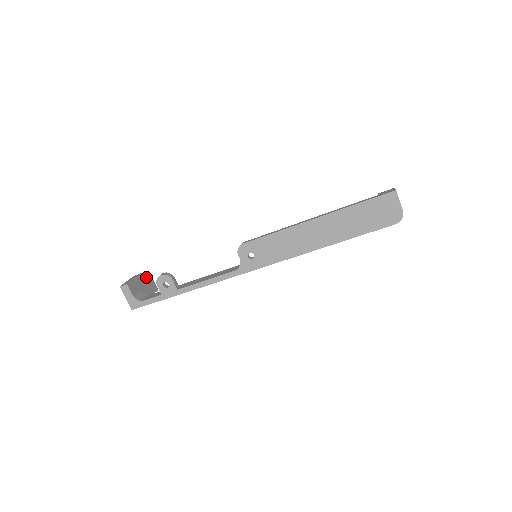
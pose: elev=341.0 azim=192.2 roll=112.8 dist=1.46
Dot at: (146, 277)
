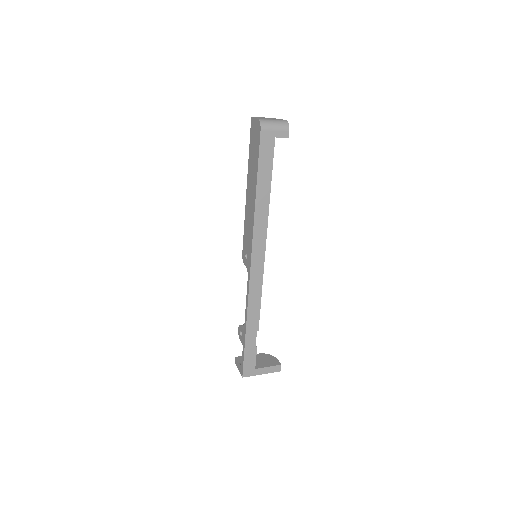
Dot at: (267, 356)
